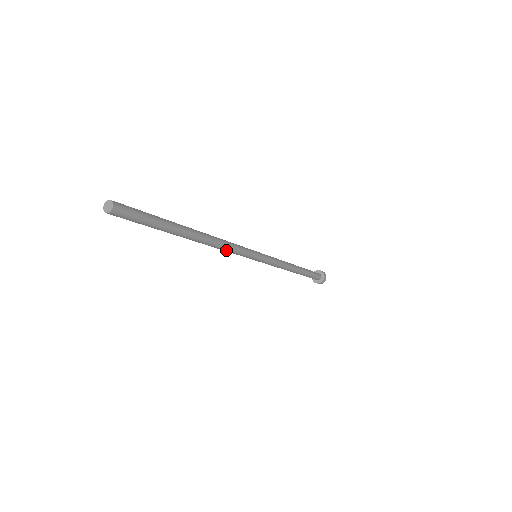
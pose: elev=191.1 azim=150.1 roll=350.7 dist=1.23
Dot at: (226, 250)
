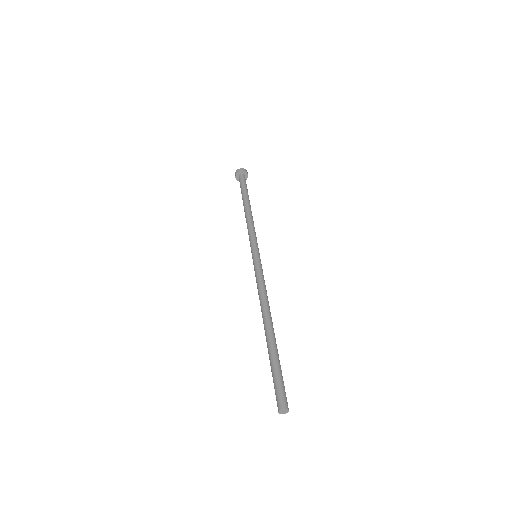
Dot at: occluded
